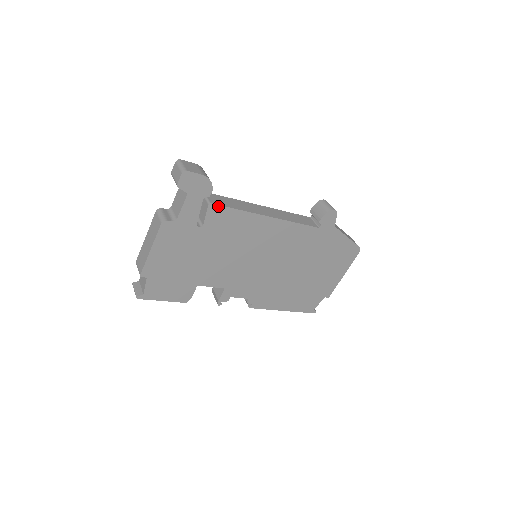
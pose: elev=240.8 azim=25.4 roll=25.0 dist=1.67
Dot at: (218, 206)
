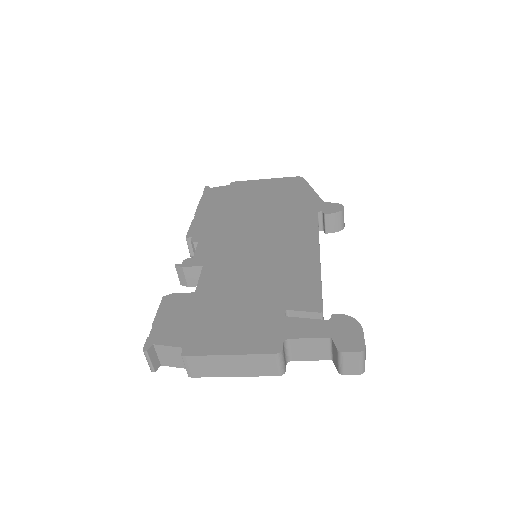
Dot at: occluded
